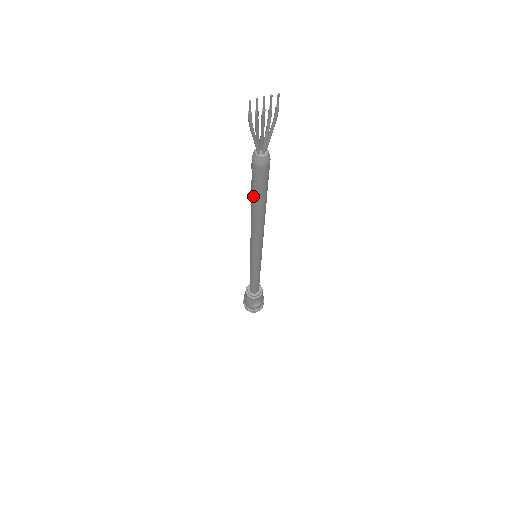
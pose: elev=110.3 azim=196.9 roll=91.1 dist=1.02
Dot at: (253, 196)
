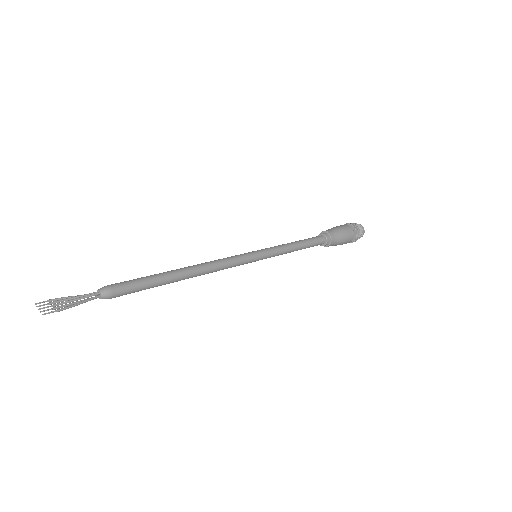
Dot at: occluded
